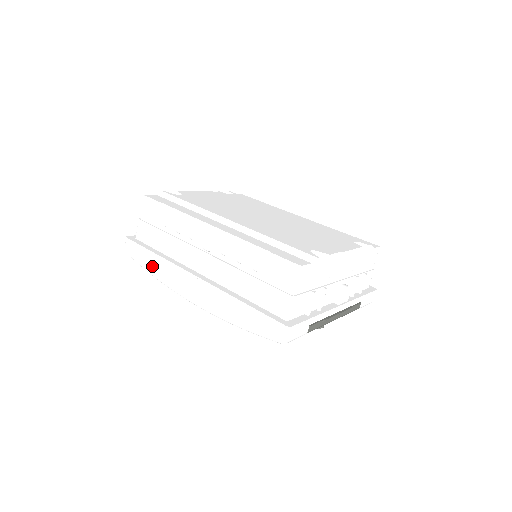
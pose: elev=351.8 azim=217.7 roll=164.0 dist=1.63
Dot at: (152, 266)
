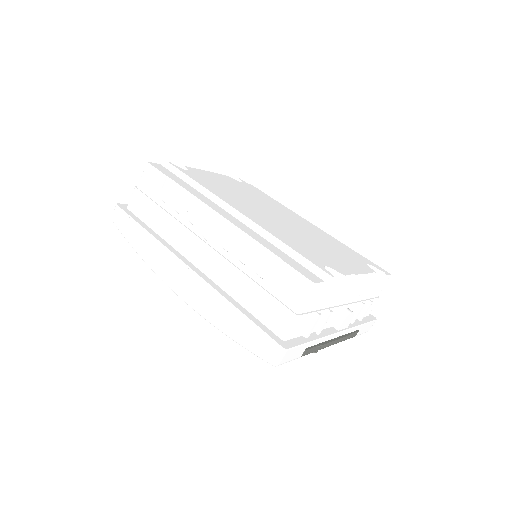
Dot at: (139, 243)
